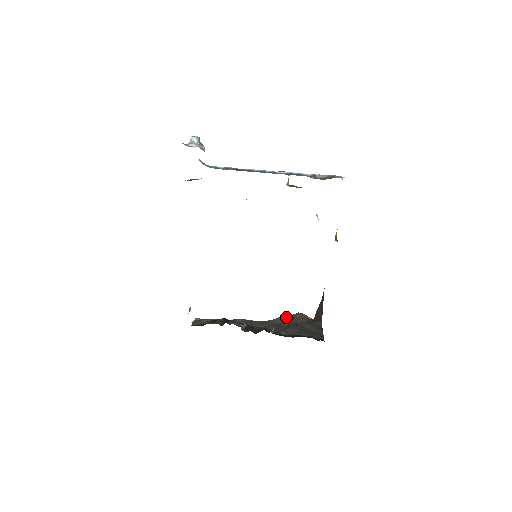
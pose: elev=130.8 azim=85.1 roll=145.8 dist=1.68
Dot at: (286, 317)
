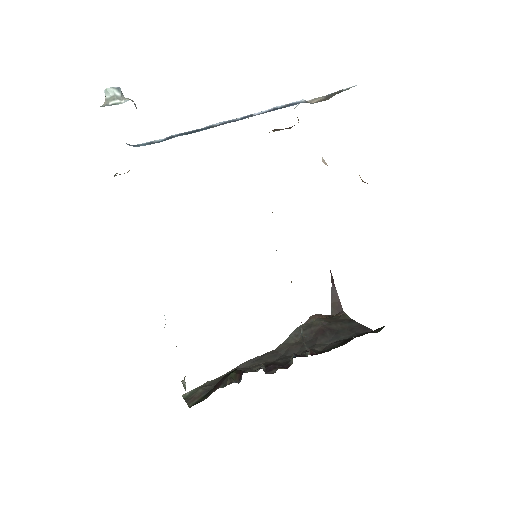
Dot at: (300, 329)
